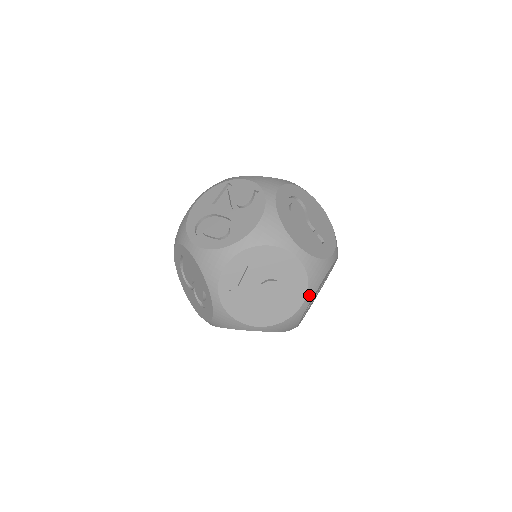
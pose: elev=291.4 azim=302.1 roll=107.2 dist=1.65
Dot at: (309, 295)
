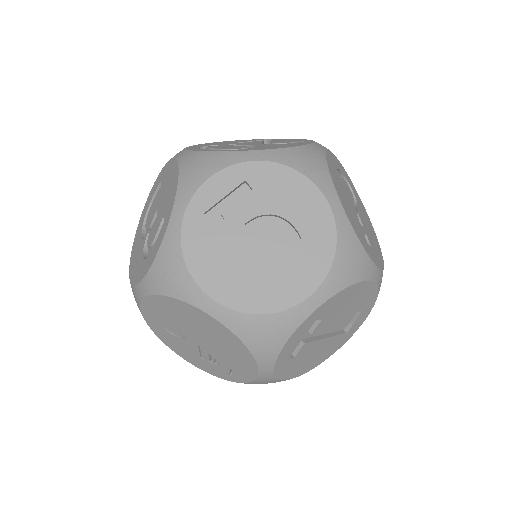
Dot at: (324, 288)
